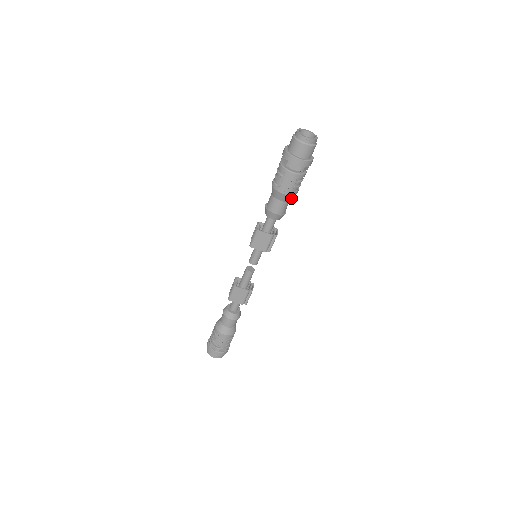
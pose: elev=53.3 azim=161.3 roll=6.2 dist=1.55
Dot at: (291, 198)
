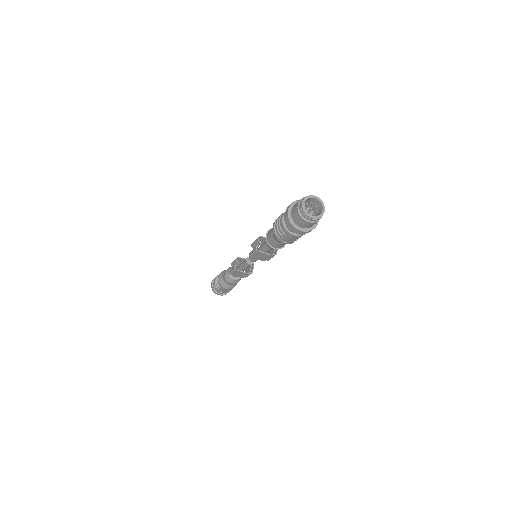
Dot at: occluded
